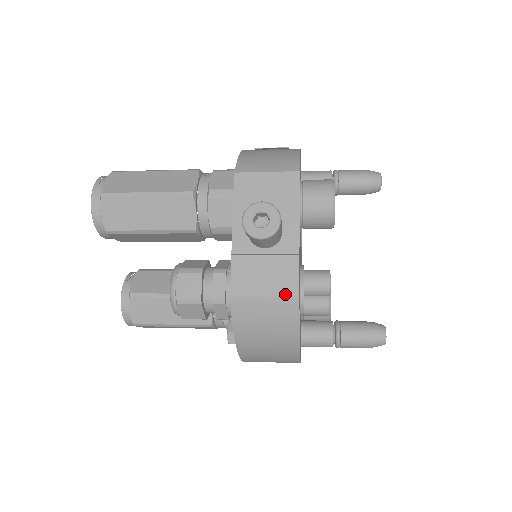
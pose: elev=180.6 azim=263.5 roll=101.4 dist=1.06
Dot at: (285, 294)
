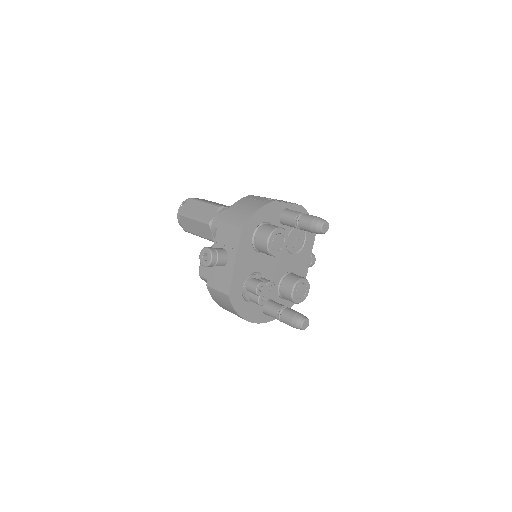
Dot at: (224, 292)
